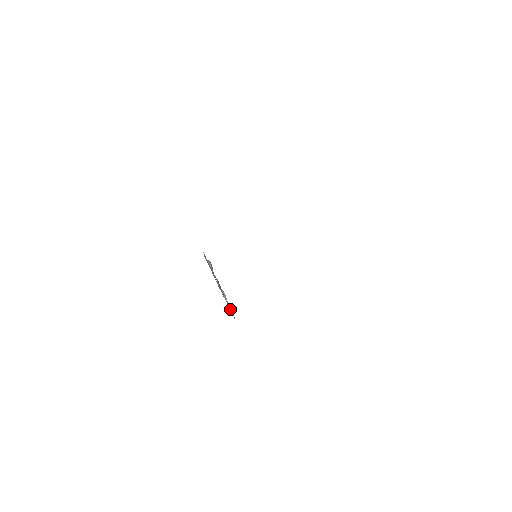
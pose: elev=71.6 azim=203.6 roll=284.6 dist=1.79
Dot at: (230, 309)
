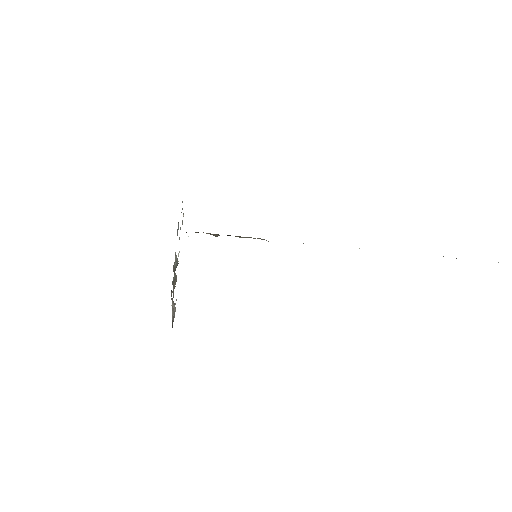
Dot at: occluded
